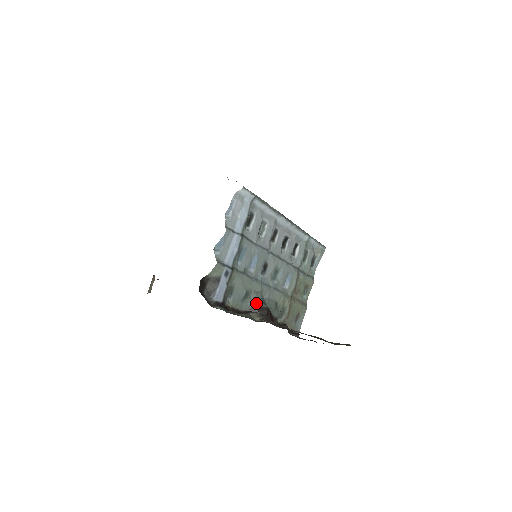
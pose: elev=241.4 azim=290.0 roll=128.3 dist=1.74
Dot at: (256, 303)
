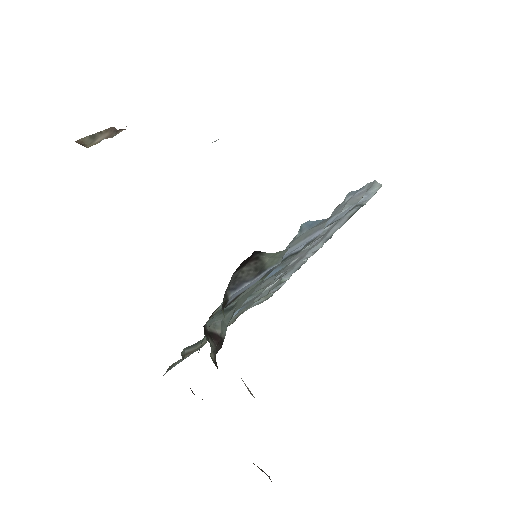
Dot at: (223, 328)
